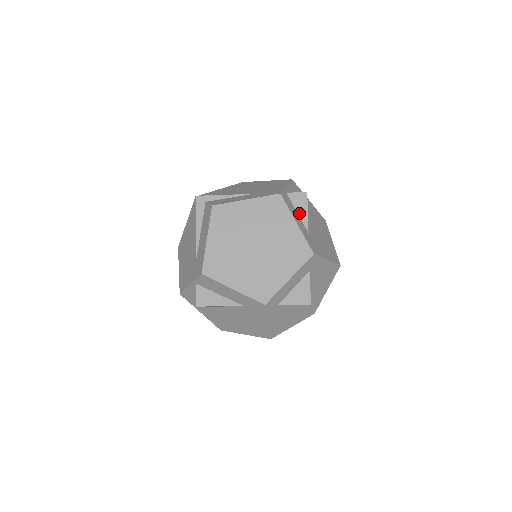
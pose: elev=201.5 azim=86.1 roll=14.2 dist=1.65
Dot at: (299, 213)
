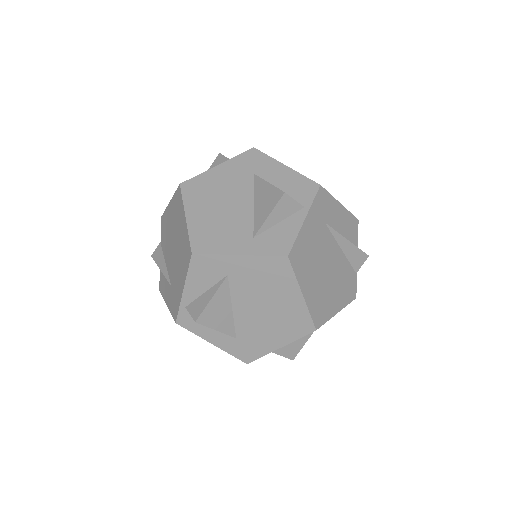
Dot at: occluded
